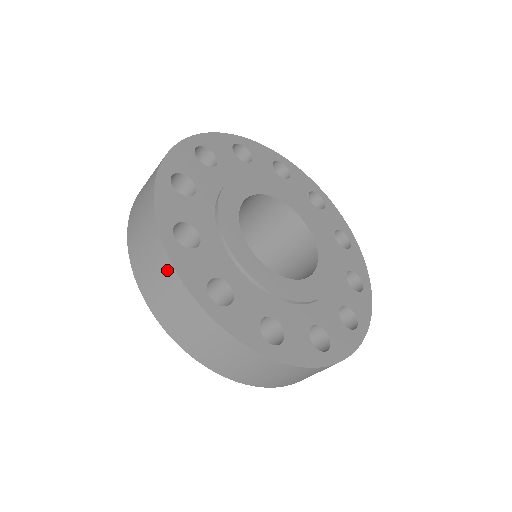
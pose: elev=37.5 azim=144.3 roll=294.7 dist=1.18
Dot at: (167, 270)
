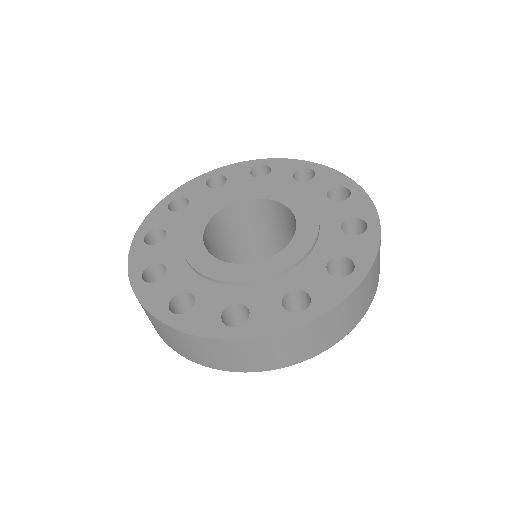
Dot at: (265, 343)
